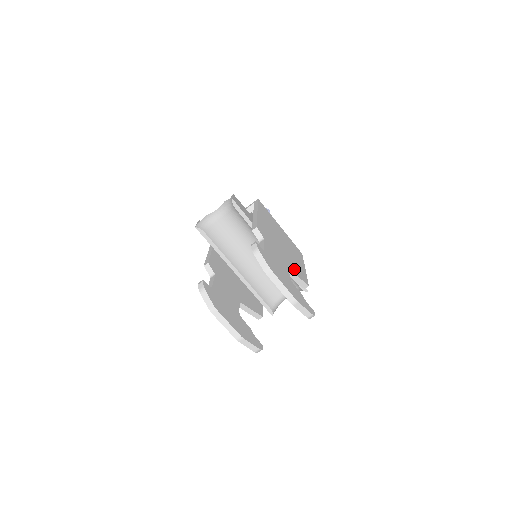
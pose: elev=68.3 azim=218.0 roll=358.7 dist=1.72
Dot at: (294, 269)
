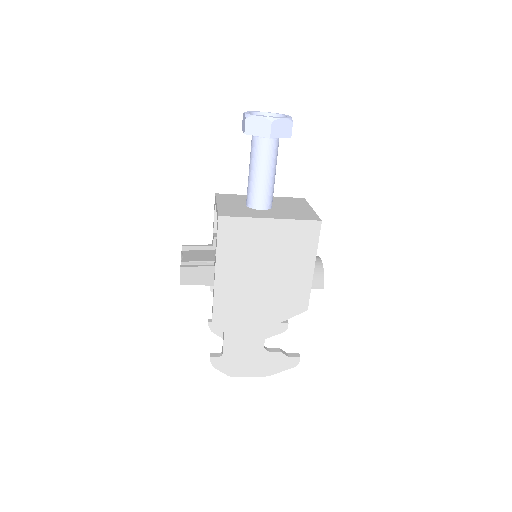
Dot at: (279, 313)
